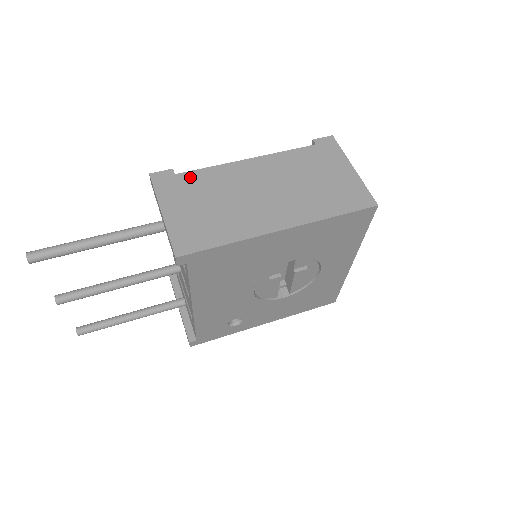
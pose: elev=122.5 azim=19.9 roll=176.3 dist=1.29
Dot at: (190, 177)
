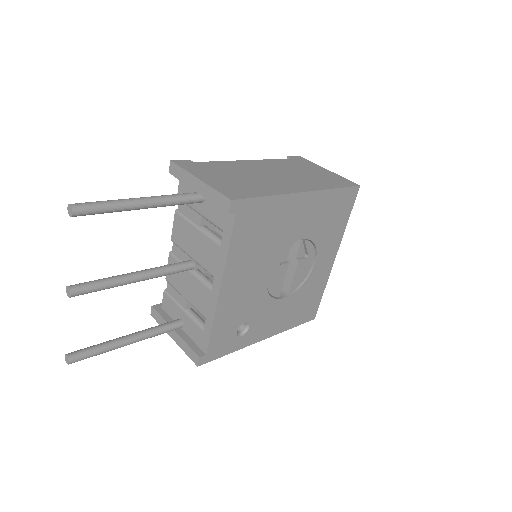
Dot at: (208, 164)
